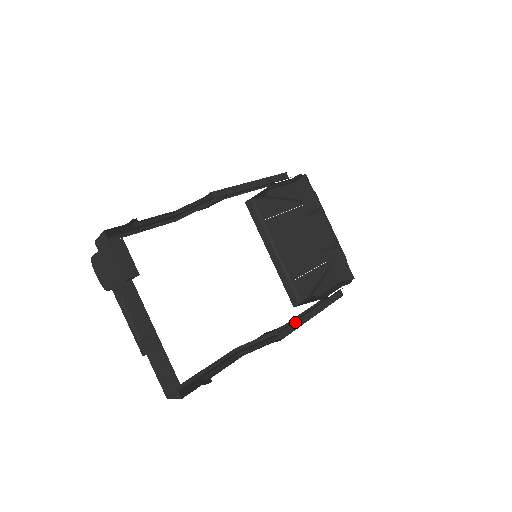
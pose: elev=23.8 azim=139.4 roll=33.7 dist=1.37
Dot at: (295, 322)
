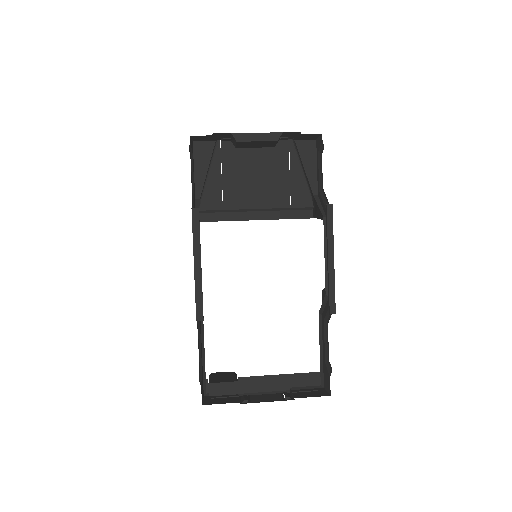
Dot at: (329, 288)
